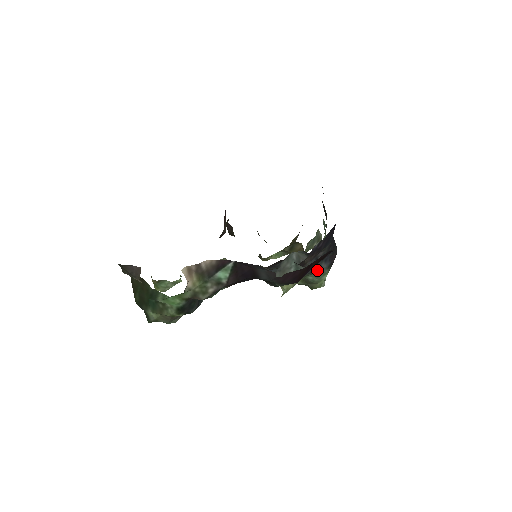
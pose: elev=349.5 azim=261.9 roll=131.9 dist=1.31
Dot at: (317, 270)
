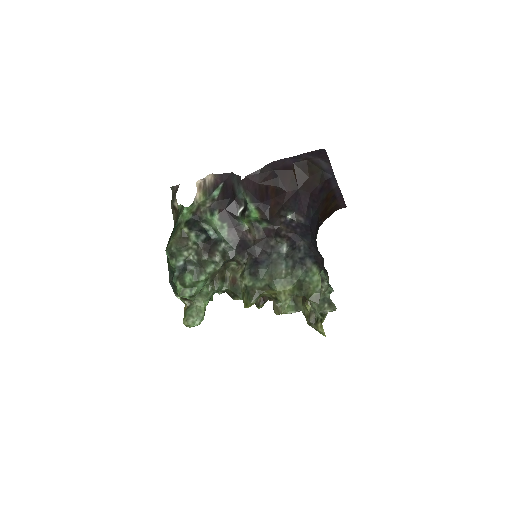
Dot at: (304, 264)
